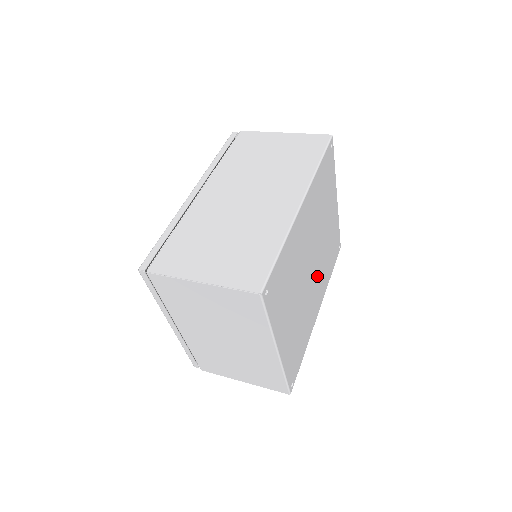
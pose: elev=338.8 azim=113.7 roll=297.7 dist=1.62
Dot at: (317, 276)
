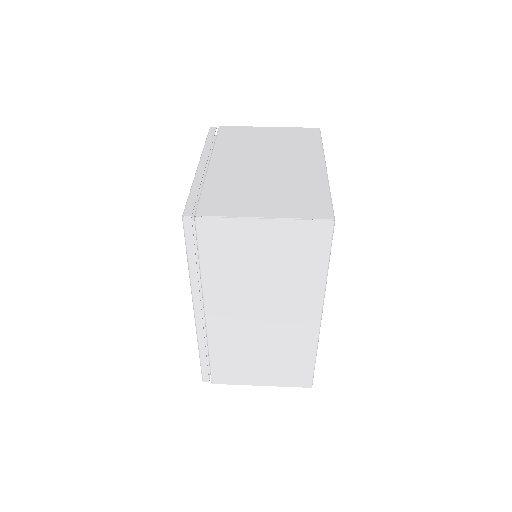
Dot at: occluded
